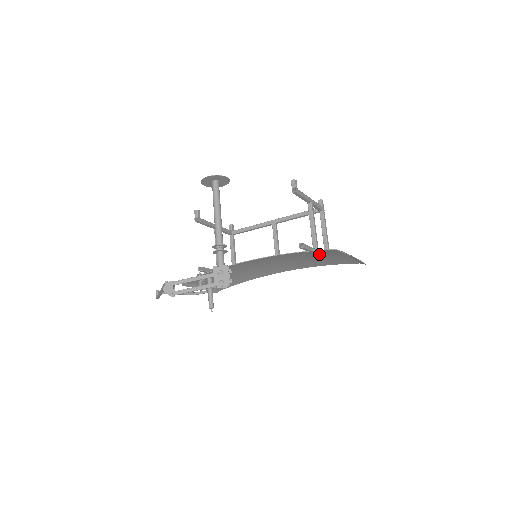
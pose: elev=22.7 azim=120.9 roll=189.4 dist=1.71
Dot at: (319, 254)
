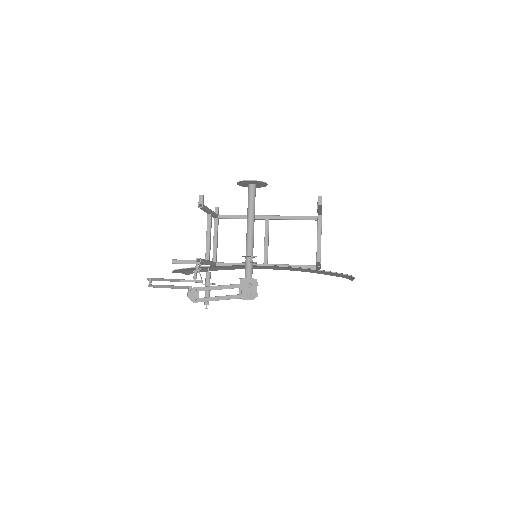
Dot at: occluded
